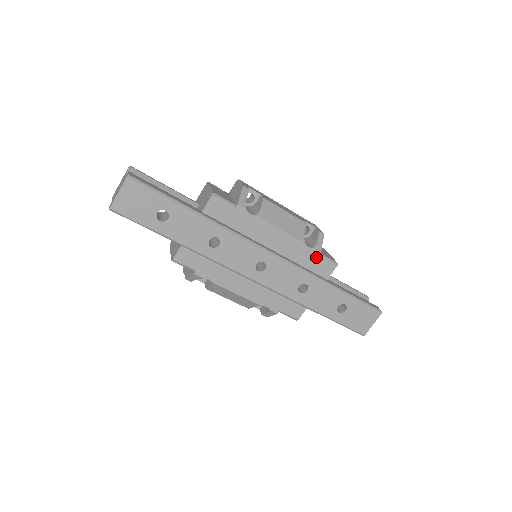
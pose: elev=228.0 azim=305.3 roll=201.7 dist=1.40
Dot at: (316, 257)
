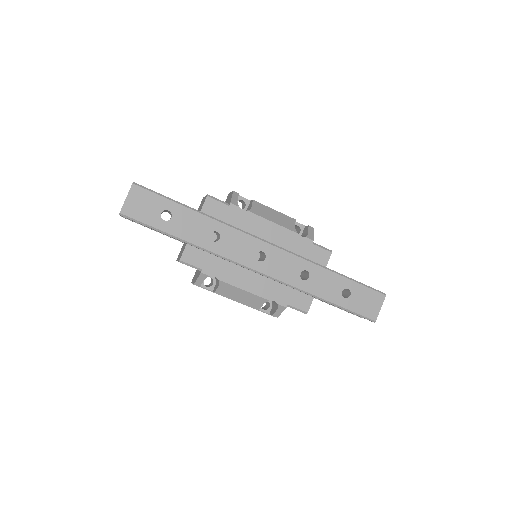
Dot at: (310, 246)
